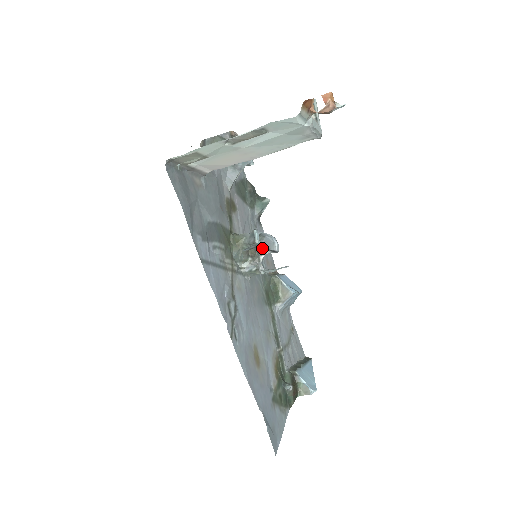
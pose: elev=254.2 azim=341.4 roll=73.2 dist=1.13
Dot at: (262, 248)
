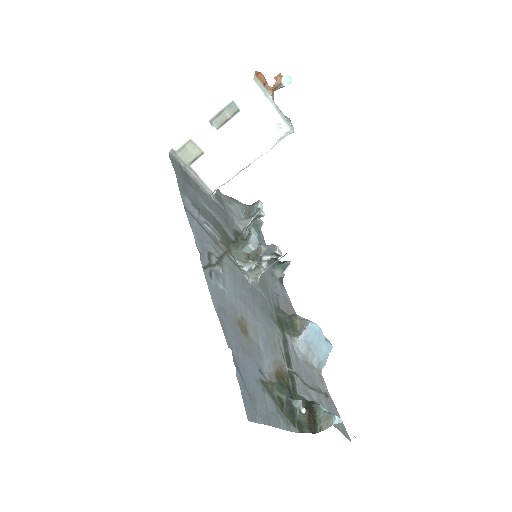
Dot at: (265, 256)
